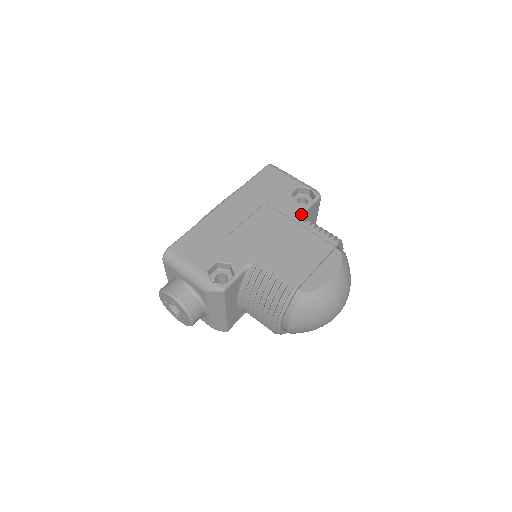
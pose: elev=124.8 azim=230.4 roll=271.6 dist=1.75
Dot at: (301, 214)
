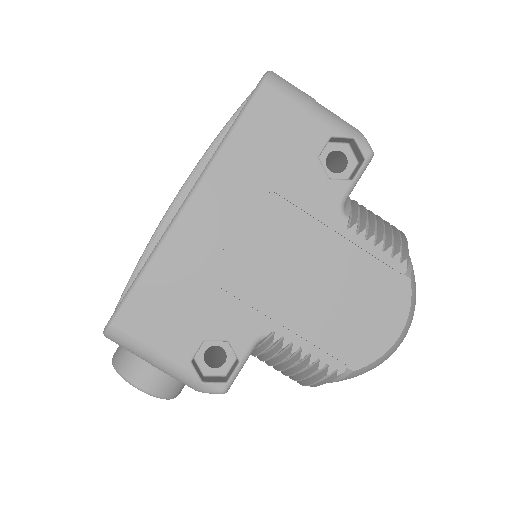
Dot at: (340, 209)
